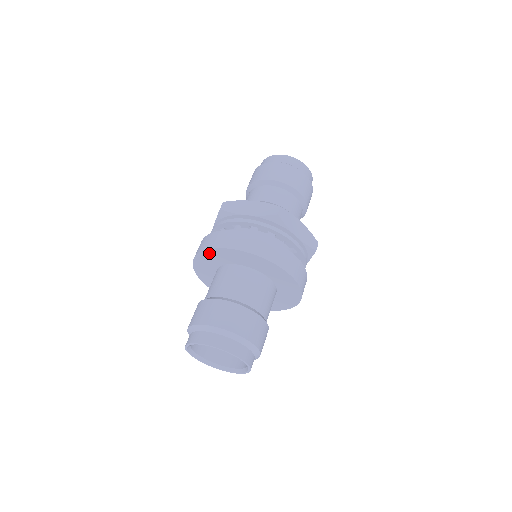
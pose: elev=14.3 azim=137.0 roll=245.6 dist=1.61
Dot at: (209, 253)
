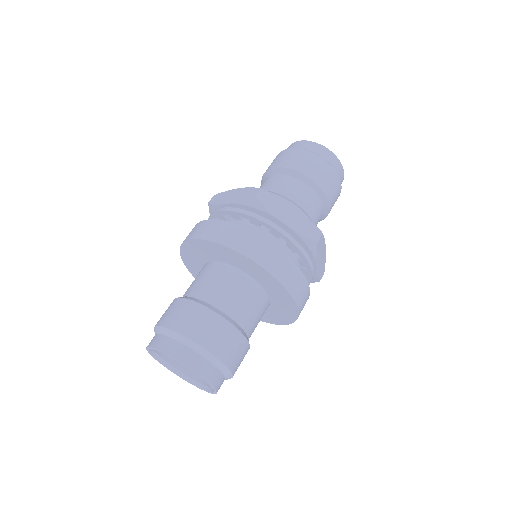
Dot at: (225, 249)
